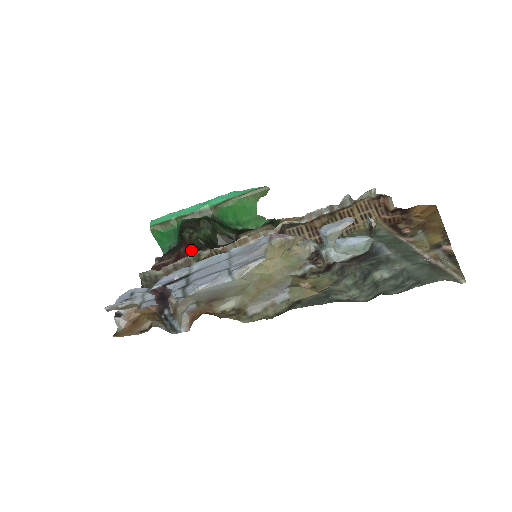
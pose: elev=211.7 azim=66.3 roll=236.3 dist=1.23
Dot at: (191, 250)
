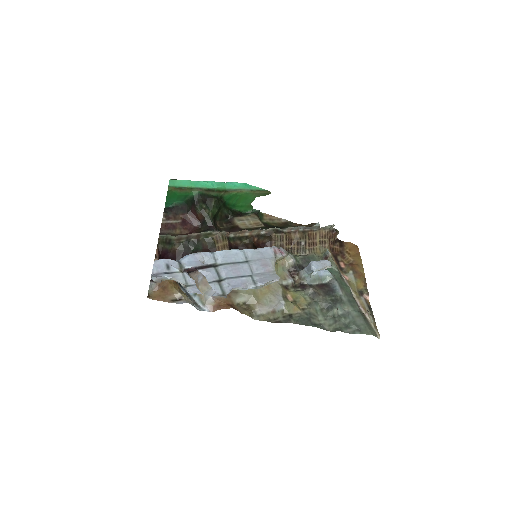
Dot at: (198, 221)
